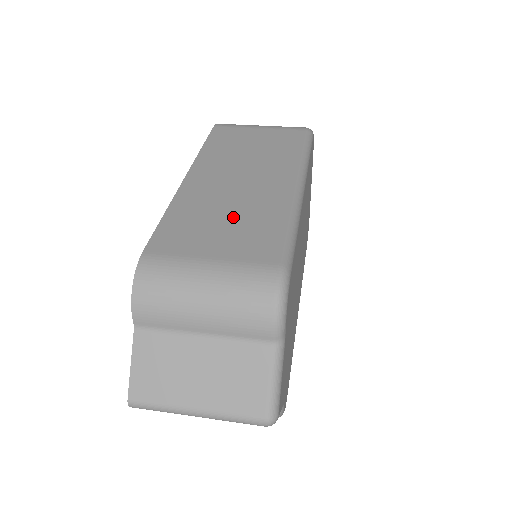
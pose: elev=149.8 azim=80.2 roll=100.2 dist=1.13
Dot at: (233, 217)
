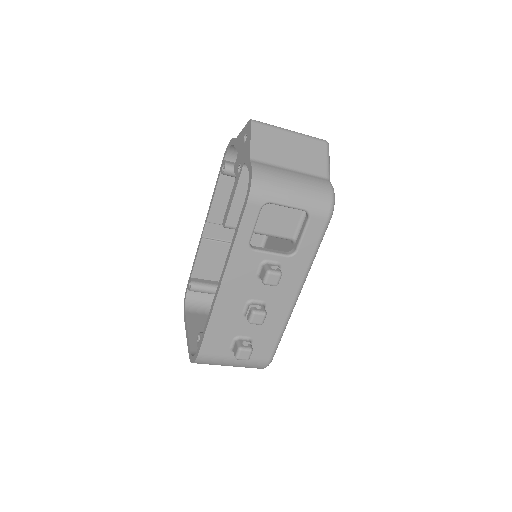
Dot at: occluded
